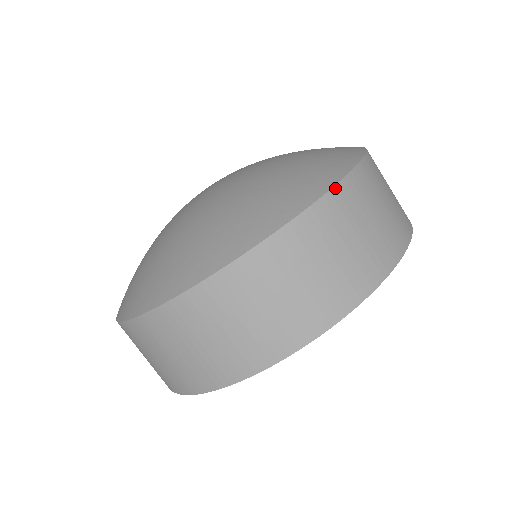
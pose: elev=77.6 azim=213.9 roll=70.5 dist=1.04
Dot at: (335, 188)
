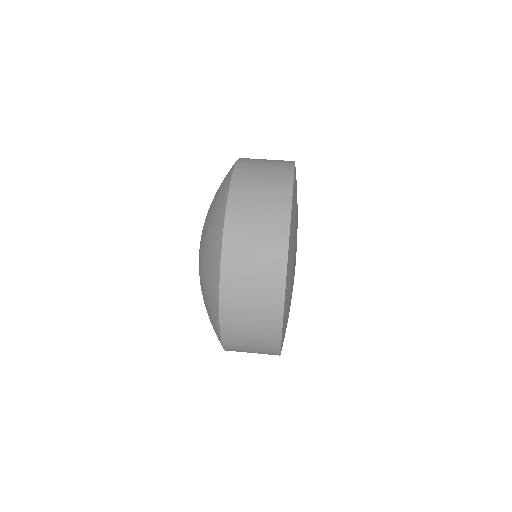
Dot at: occluded
